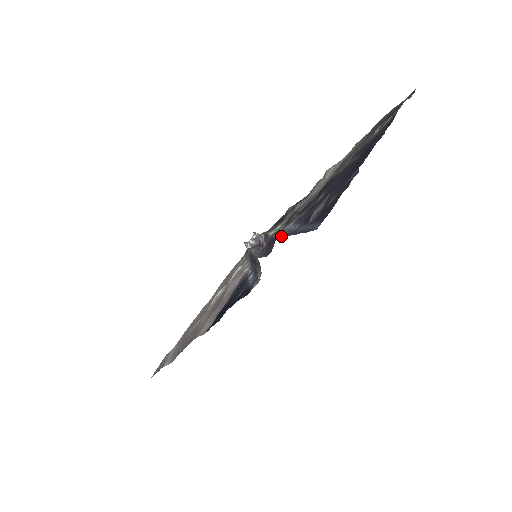
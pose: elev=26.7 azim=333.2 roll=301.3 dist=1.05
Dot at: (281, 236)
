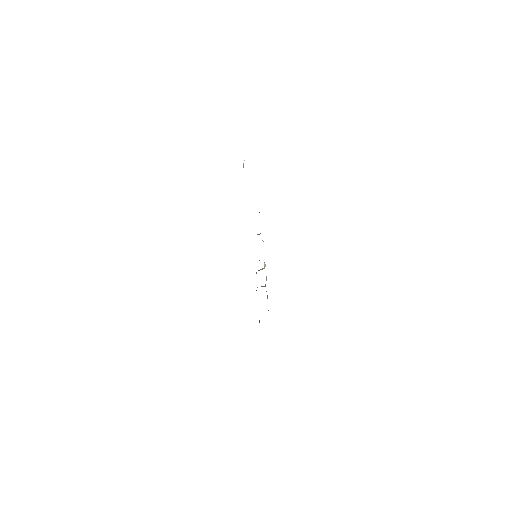
Dot at: occluded
